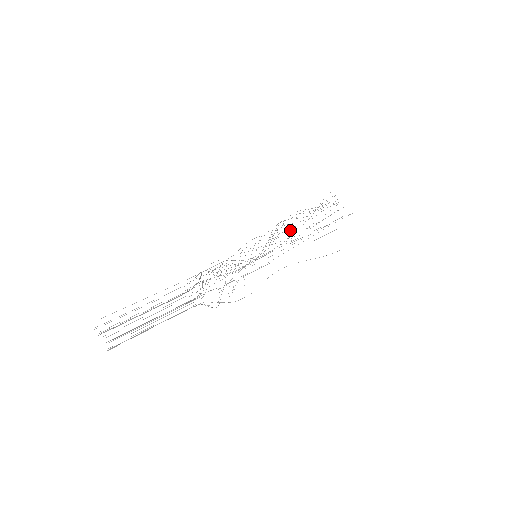
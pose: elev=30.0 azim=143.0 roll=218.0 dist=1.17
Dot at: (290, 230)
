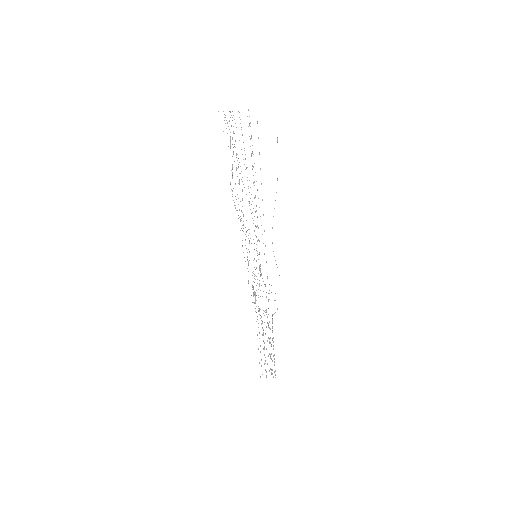
Dot at: occluded
